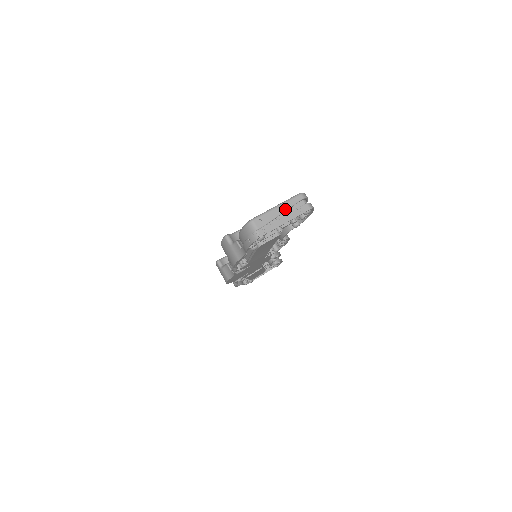
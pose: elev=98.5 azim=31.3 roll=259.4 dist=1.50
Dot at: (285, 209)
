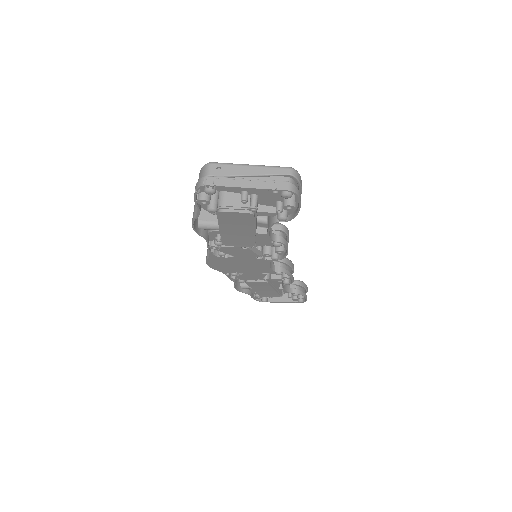
Dot at: (258, 173)
